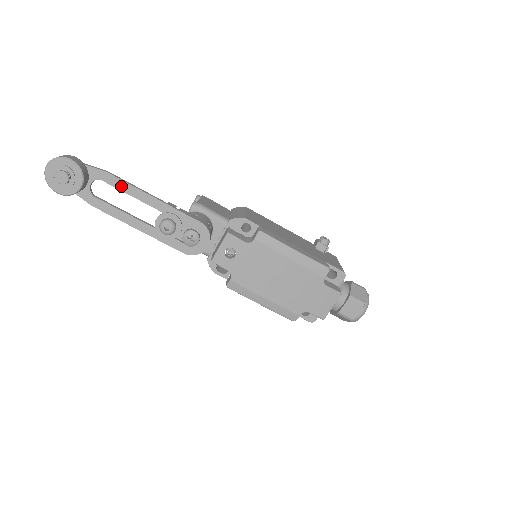
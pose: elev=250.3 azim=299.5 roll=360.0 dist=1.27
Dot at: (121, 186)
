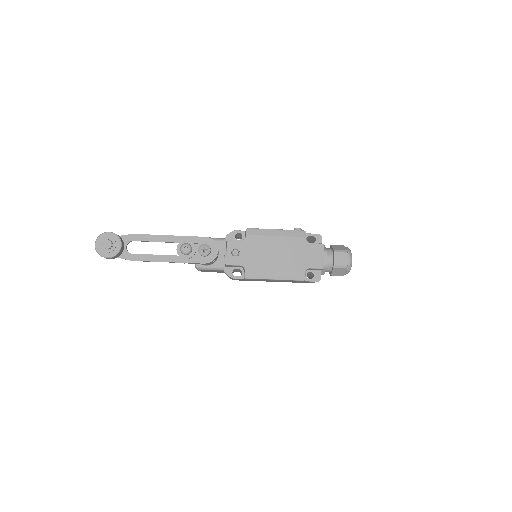
Dot at: (146, 238)
